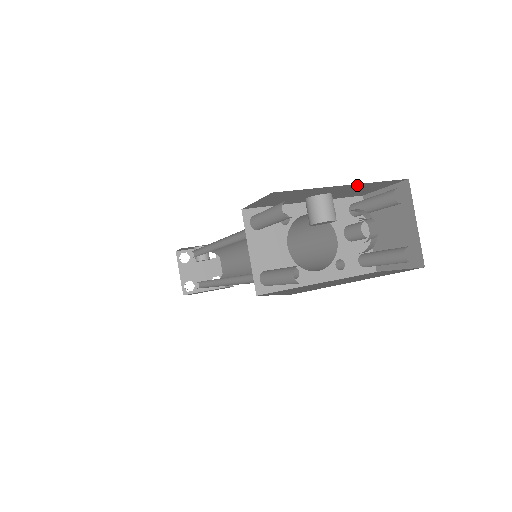
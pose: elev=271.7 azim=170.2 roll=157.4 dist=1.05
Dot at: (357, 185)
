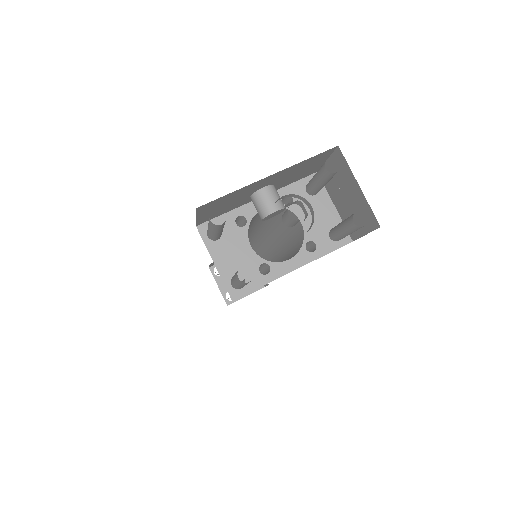
Dot at: (285, 170)
